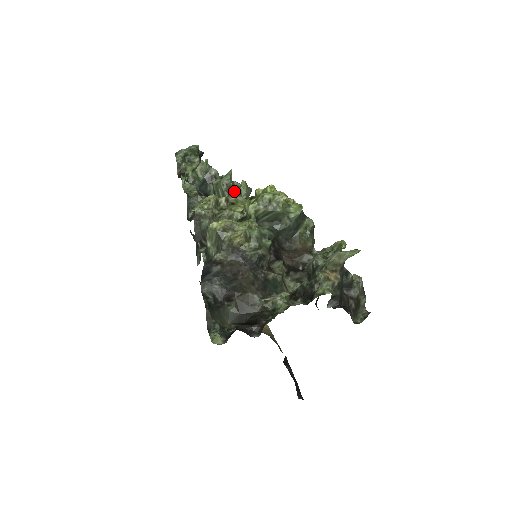
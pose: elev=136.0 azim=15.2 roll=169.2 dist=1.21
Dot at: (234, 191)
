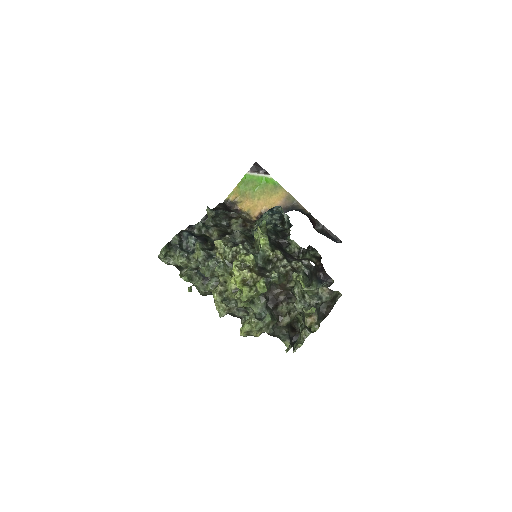
Dot at: (216, 272)
